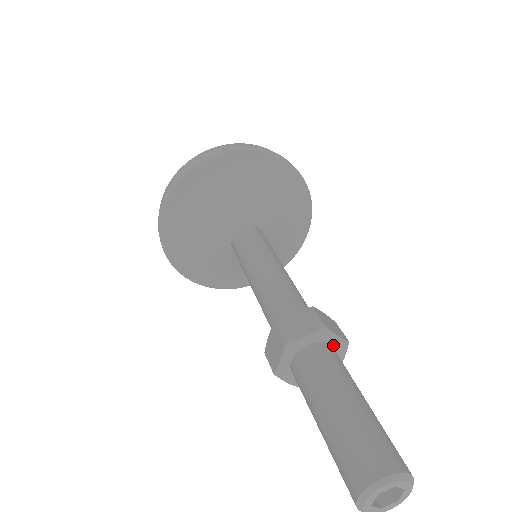
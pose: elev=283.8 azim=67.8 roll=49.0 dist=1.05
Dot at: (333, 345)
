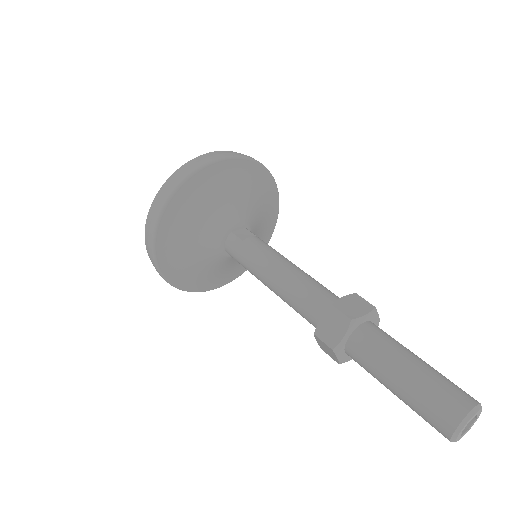
Dot at: occluded
